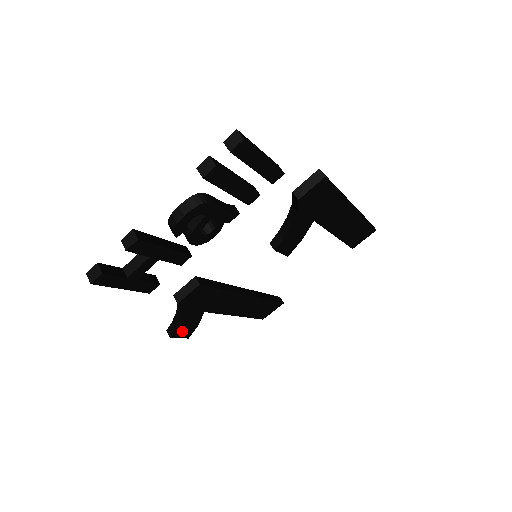
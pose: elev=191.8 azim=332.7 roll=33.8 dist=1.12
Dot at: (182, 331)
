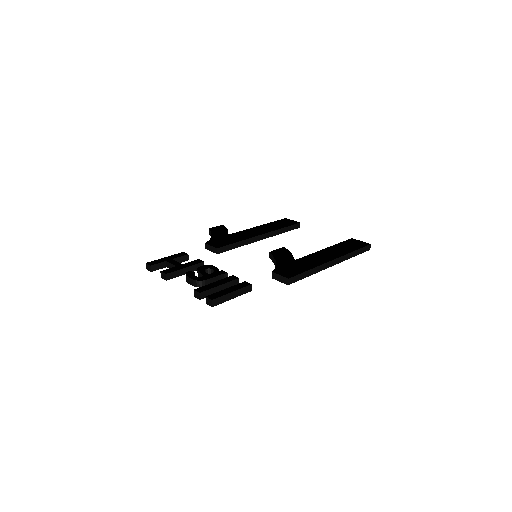
Dot at: (216, 234)
